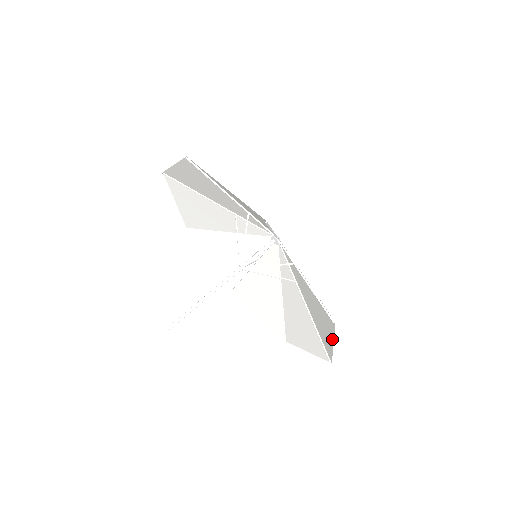
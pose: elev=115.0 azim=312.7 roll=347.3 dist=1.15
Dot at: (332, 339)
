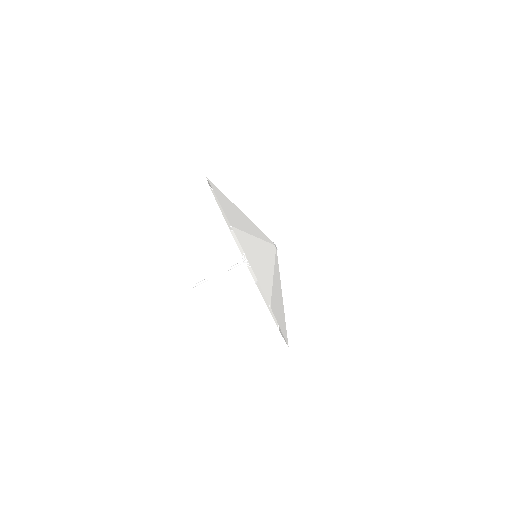
Dot at: (284, 338)
